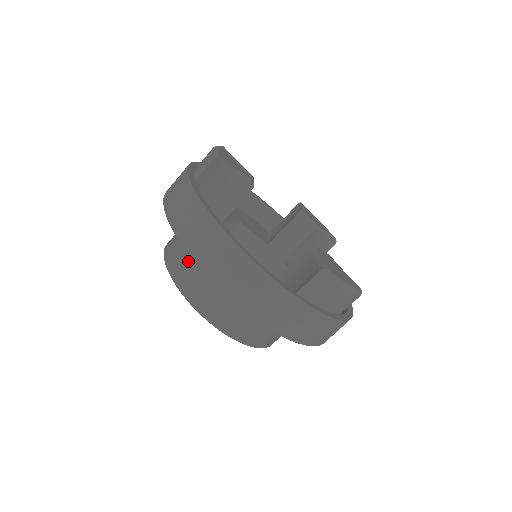
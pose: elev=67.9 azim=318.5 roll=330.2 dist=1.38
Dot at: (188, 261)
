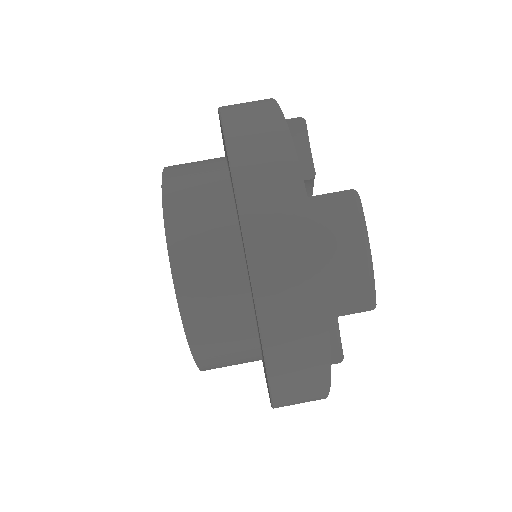
Dot at: (199, 161)
